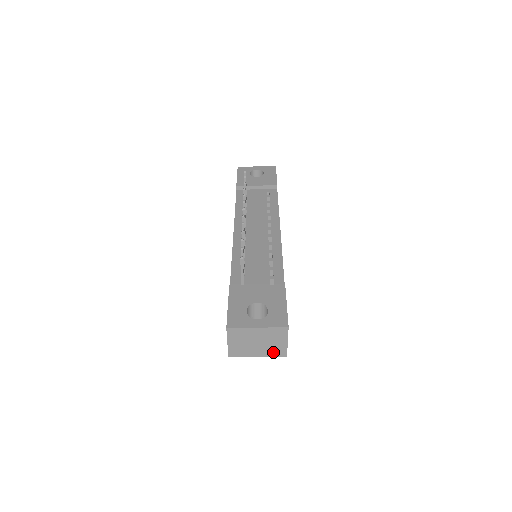
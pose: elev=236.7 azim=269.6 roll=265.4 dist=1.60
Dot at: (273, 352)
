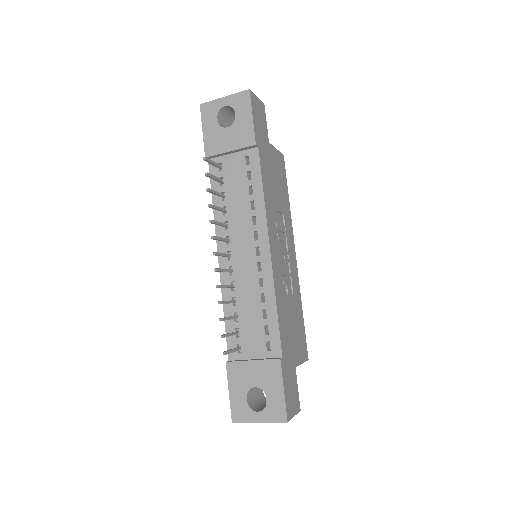
Dot at: occluded
